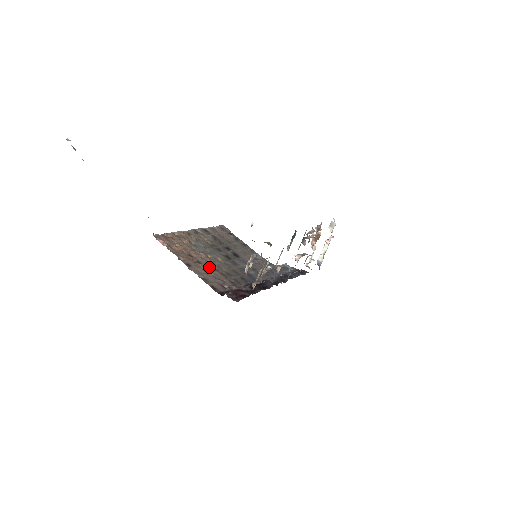
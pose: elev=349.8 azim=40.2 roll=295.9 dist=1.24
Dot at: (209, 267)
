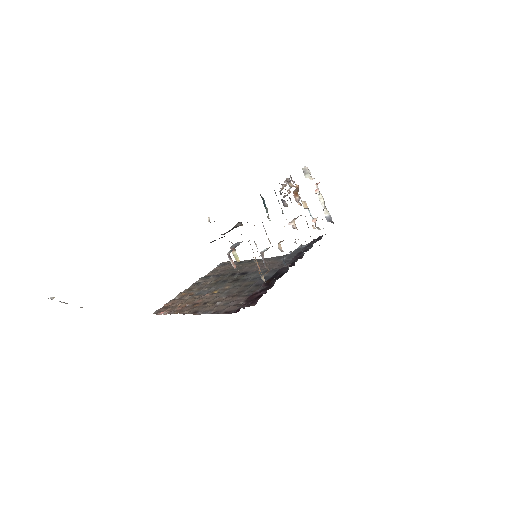
Dot at: (218, 300)
